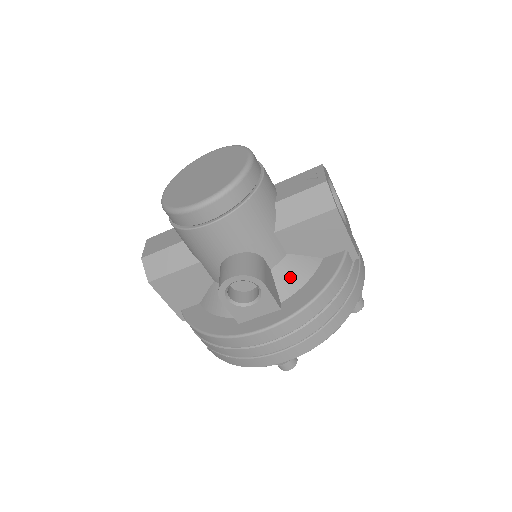
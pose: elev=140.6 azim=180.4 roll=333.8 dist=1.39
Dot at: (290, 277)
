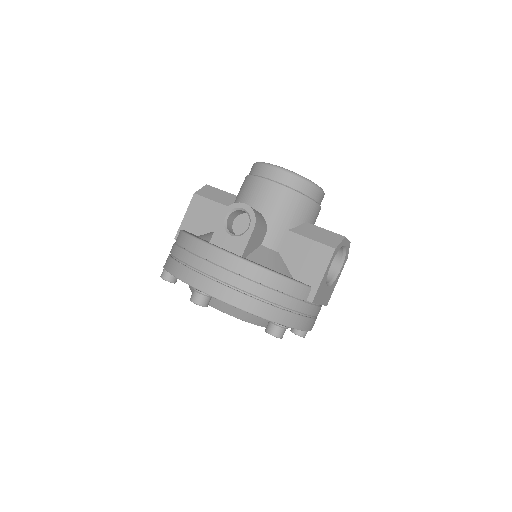
Dot at: (266, 258)
